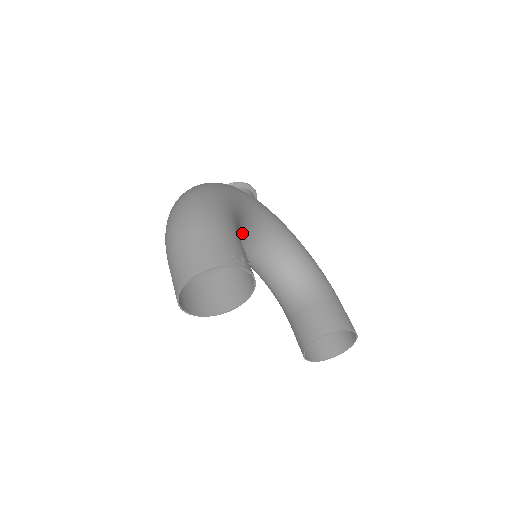
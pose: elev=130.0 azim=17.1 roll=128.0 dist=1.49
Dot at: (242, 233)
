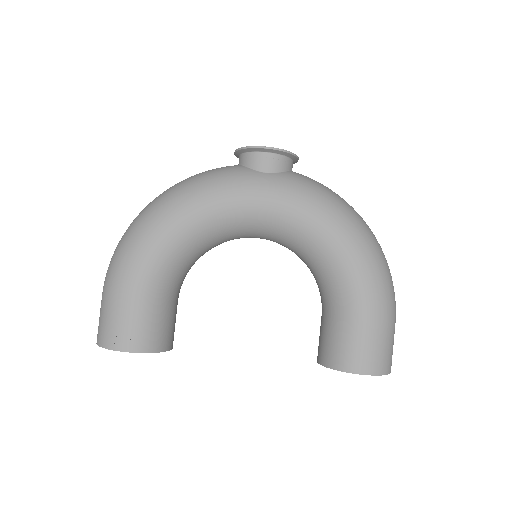
Dot at: (223, 240)
